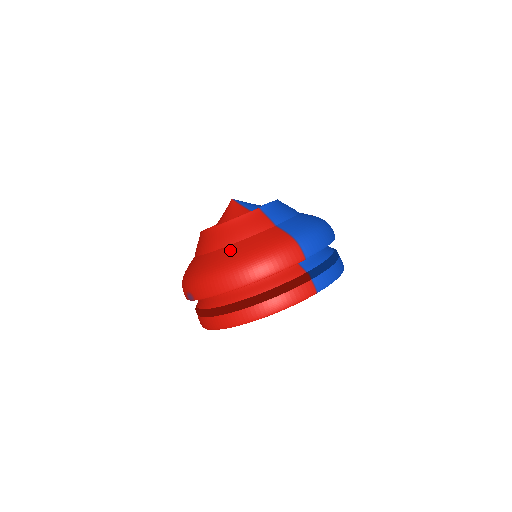
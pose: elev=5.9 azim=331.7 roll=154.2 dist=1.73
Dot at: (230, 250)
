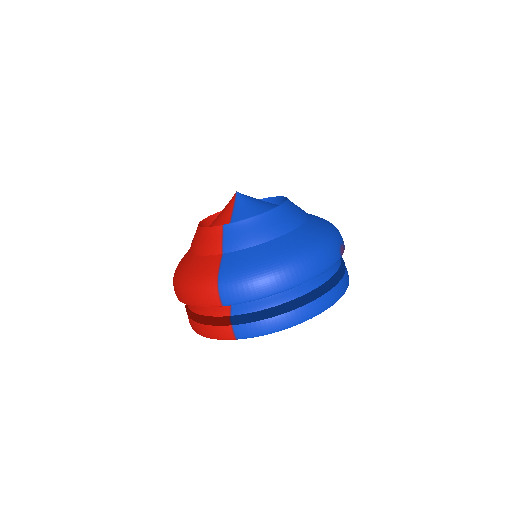
Dot at: (186, 260)
